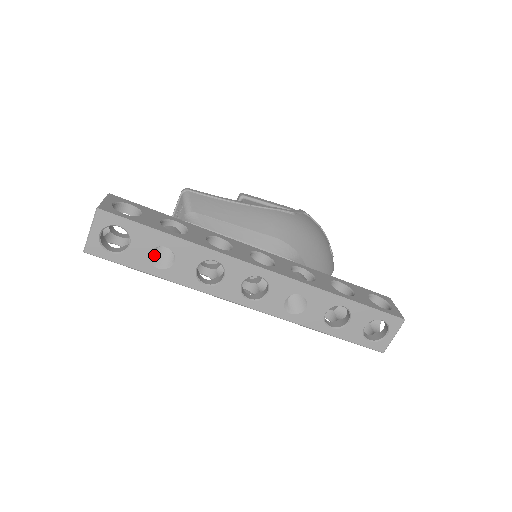
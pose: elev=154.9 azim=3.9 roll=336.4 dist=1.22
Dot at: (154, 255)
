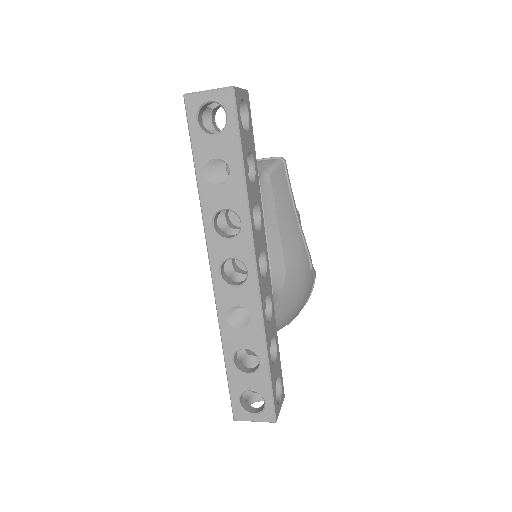
Dot at: (215, 163)
